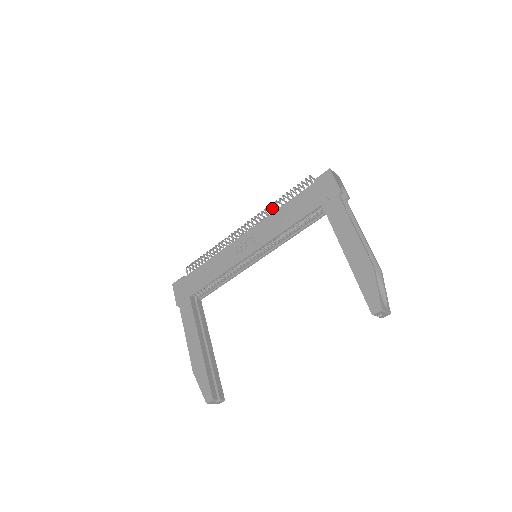
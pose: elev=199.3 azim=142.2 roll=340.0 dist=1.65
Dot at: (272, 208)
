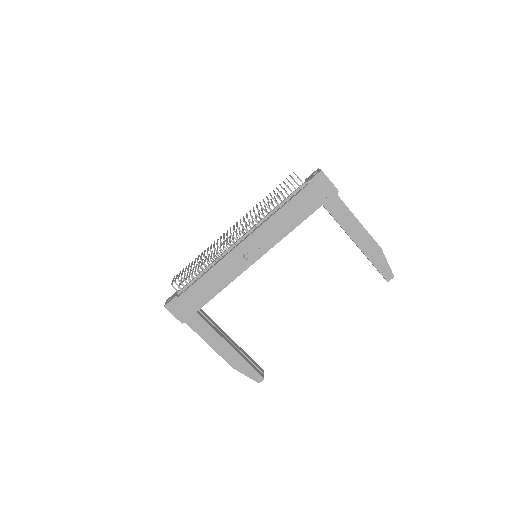
Dot at: (257, 208)
